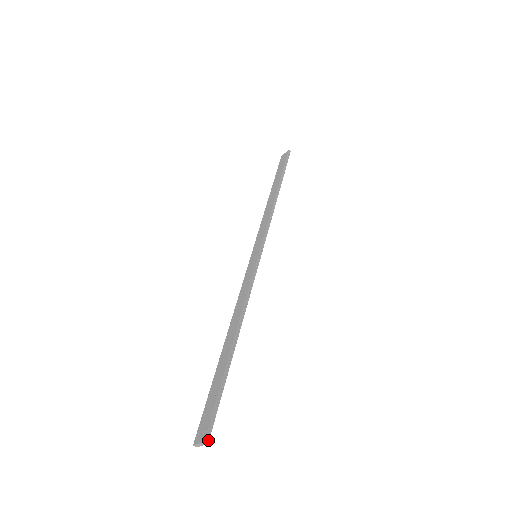
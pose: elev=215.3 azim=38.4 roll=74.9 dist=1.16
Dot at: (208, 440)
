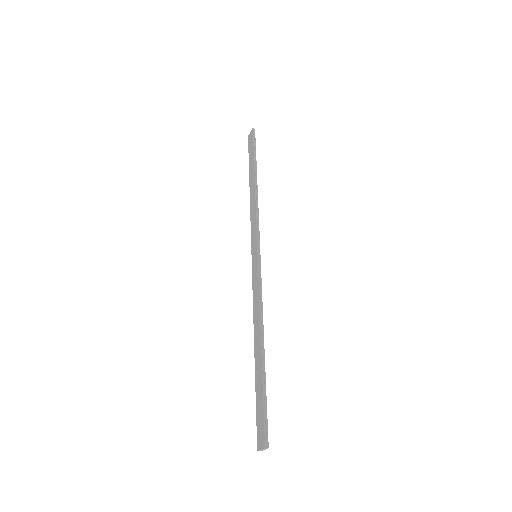
Dot at: (268, 445)
